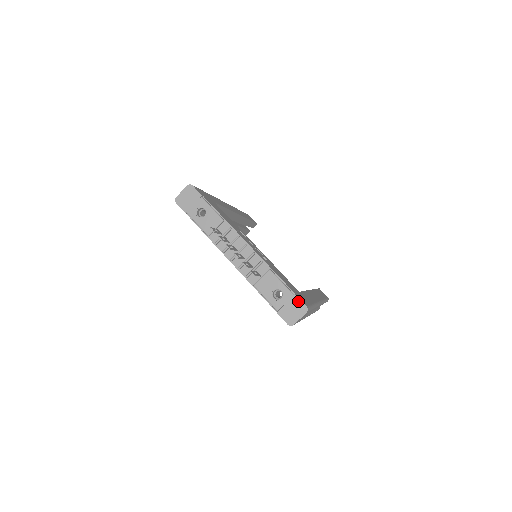
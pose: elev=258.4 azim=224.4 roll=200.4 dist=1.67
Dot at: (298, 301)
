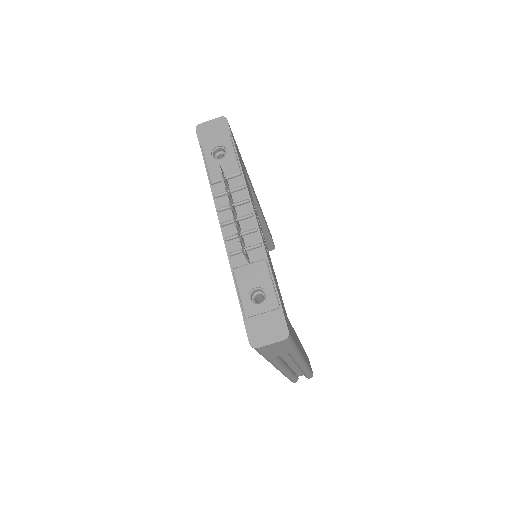
Dot at: (281, 318)
